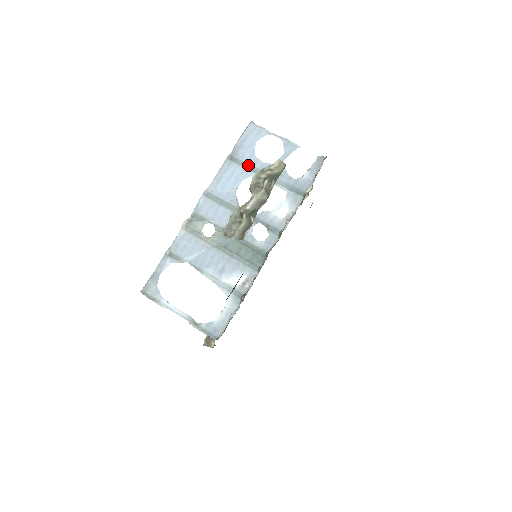
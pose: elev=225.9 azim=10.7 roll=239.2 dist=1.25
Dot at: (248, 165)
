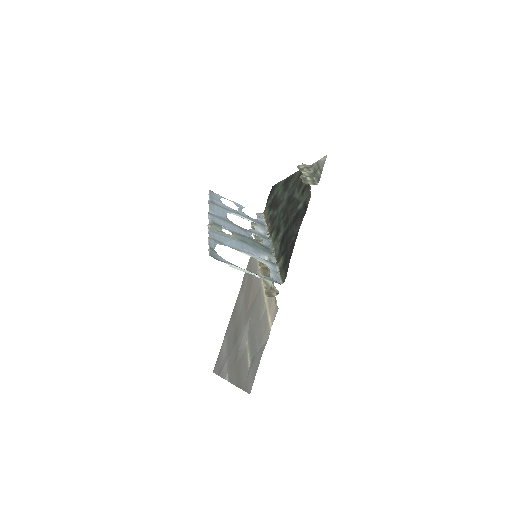
Dot at: (224, 208)
